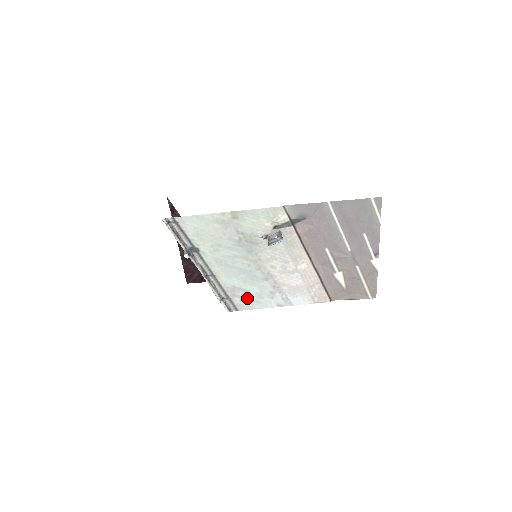
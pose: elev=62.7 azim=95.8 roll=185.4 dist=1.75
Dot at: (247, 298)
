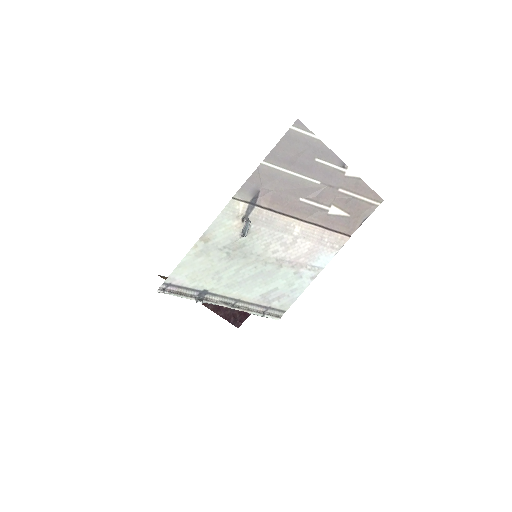
Dot at: (282, 295)
